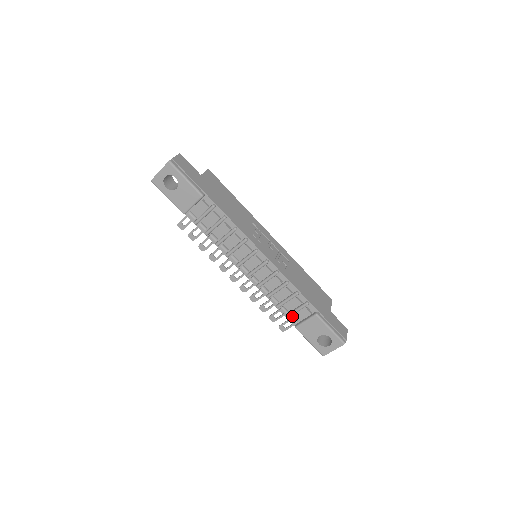
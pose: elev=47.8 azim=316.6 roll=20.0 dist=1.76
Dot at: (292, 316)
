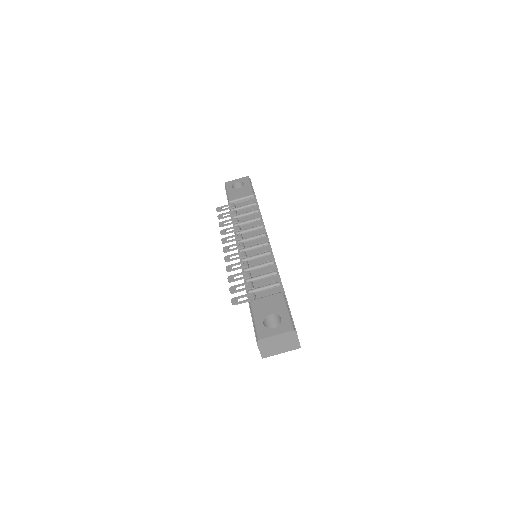
Dot at: (254, 293)
